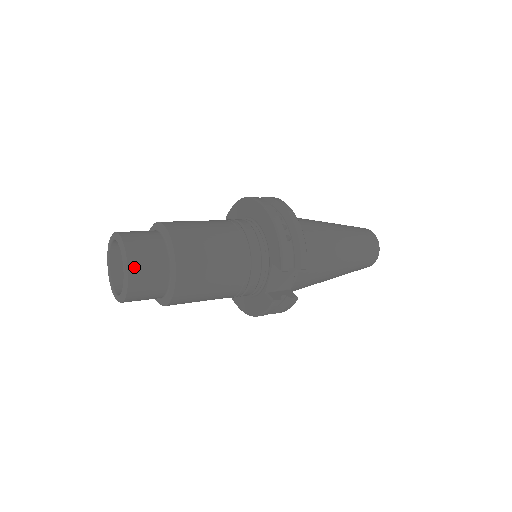
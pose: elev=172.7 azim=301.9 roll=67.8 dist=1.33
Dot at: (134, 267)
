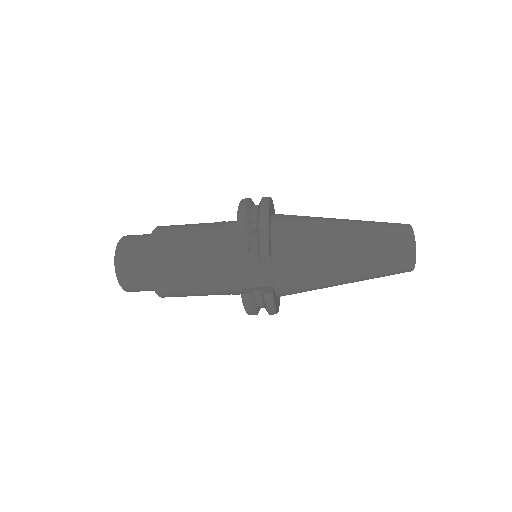
Dot at: (120, 260)
